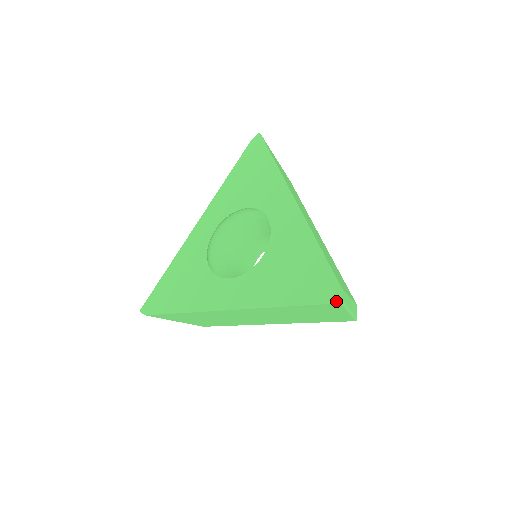
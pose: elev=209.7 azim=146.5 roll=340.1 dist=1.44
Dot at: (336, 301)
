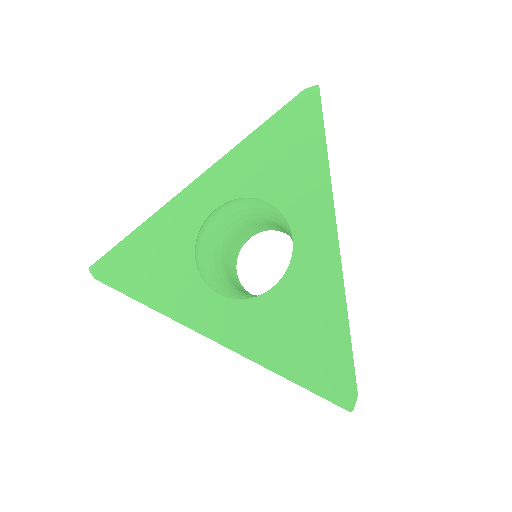
Dot at: (345, 406)
